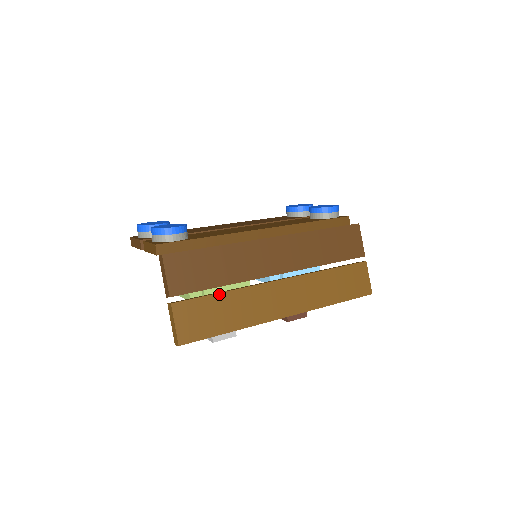
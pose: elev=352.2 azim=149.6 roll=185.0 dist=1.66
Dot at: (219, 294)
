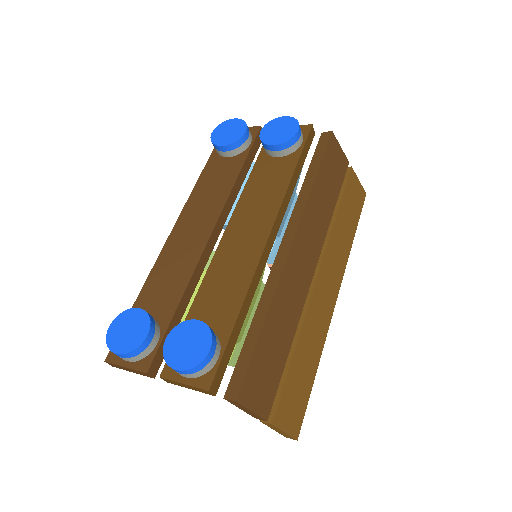
Dot at: (293, 359)
